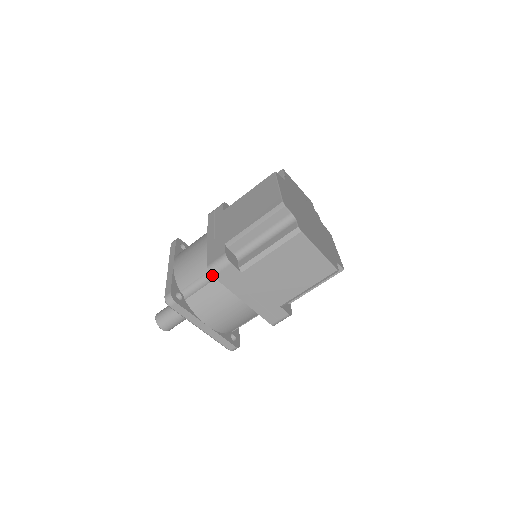
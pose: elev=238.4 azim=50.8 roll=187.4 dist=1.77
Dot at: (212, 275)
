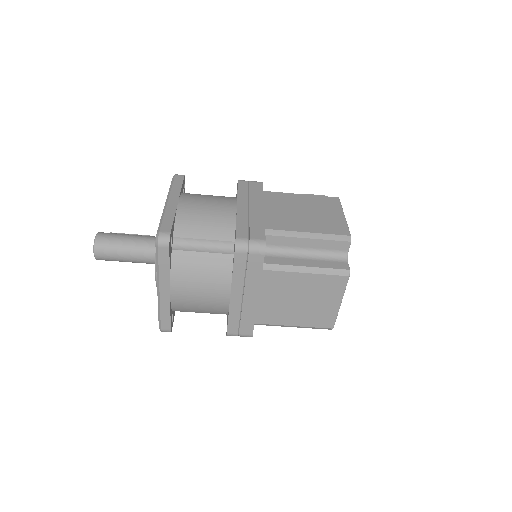
Dot at: (235, 250)
